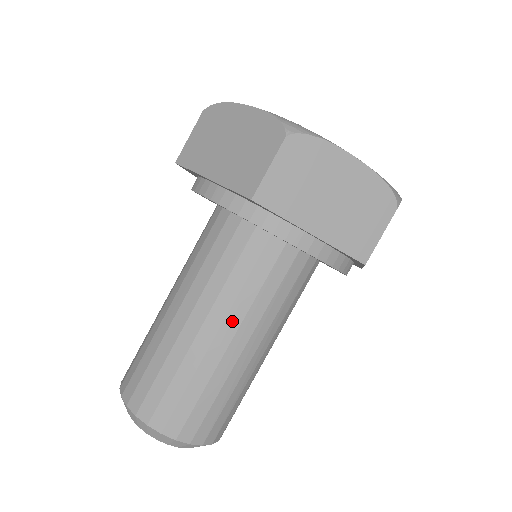
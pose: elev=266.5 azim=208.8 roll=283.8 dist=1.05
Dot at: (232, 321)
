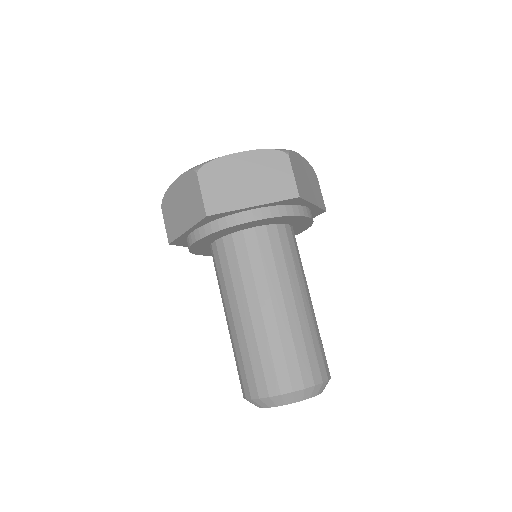
Dot at: (263, 294)
